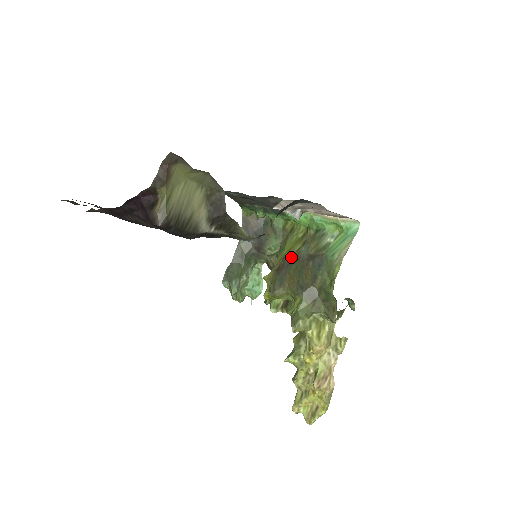
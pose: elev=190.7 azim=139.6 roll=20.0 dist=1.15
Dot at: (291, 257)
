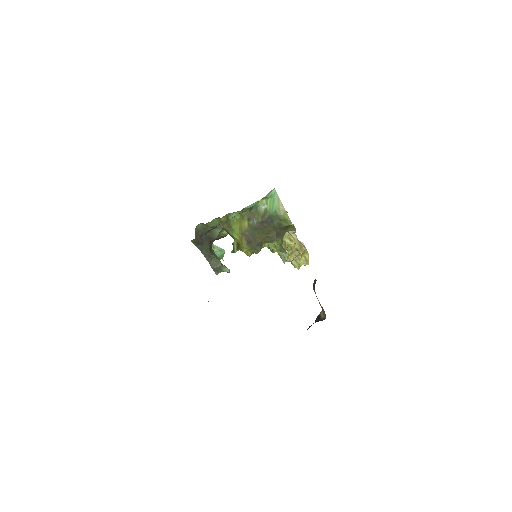
Dot at: (248, 231)
